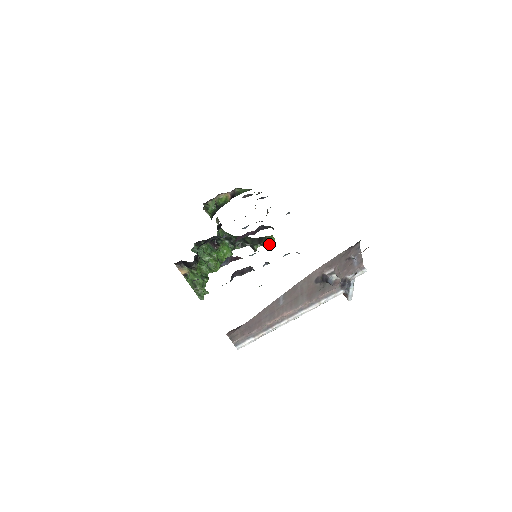
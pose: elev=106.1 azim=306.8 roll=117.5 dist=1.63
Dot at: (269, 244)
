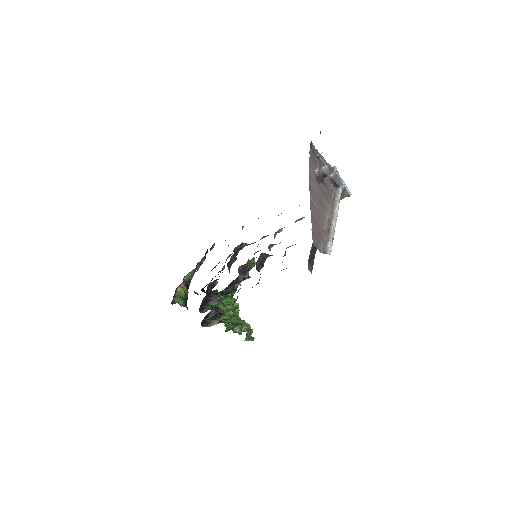
Dot at: occluded
